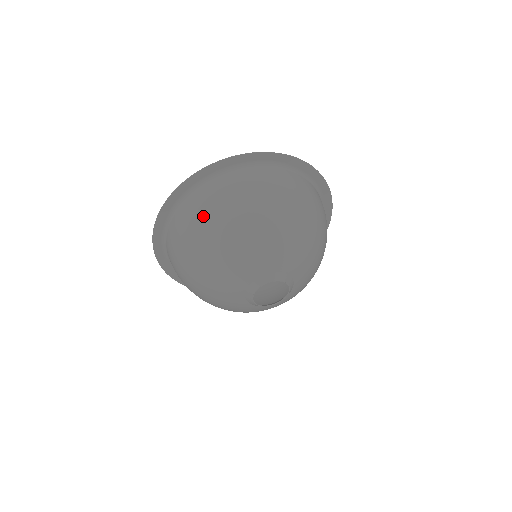
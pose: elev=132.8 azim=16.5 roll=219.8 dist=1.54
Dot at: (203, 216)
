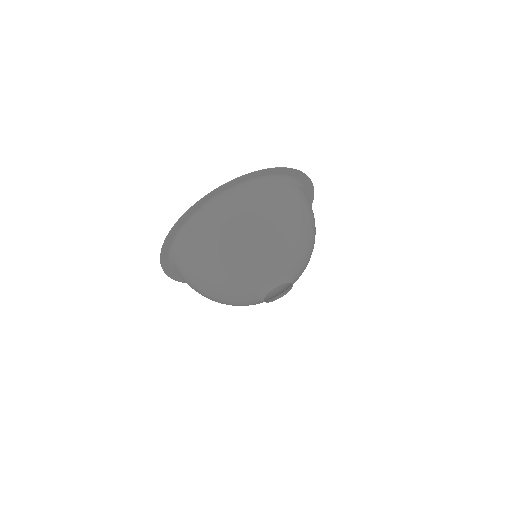
Dot at: (209, 244)
